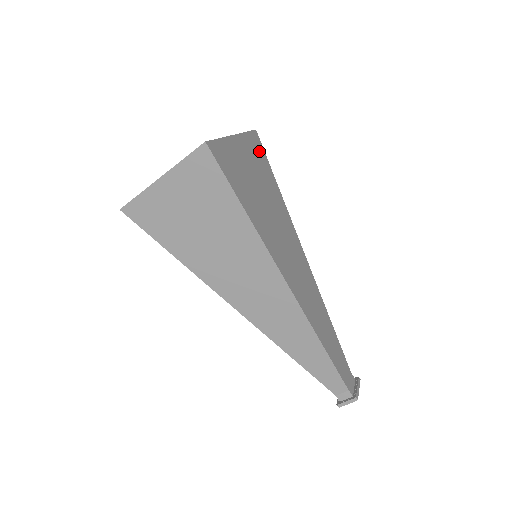
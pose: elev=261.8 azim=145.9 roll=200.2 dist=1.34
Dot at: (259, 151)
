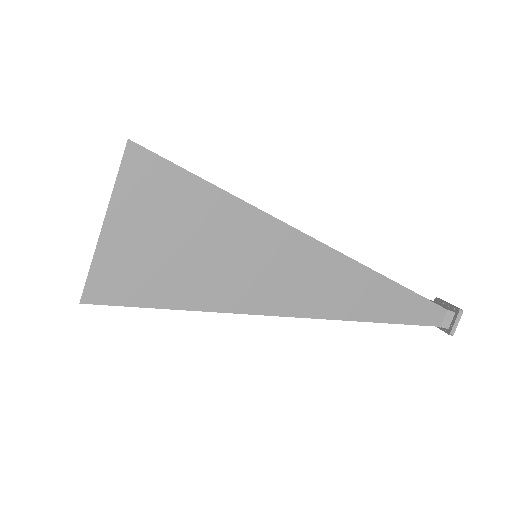
Dot at: occluded
